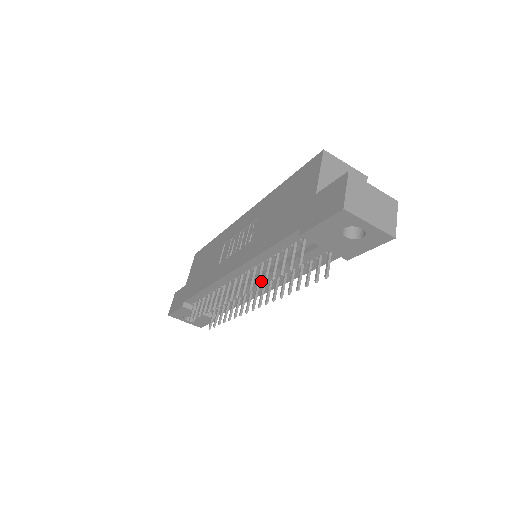
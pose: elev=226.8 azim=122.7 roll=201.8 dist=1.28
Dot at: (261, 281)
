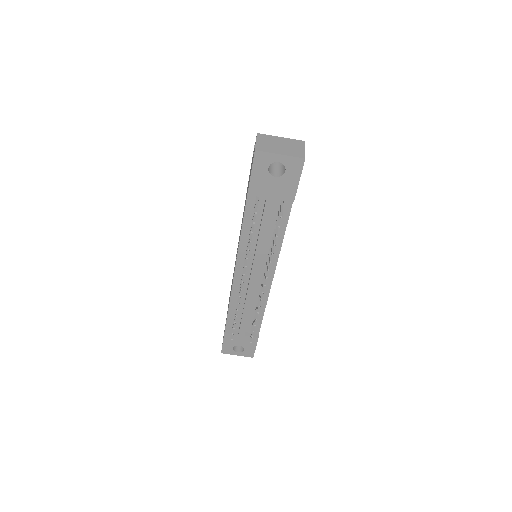
Dot at: (257, 263)
